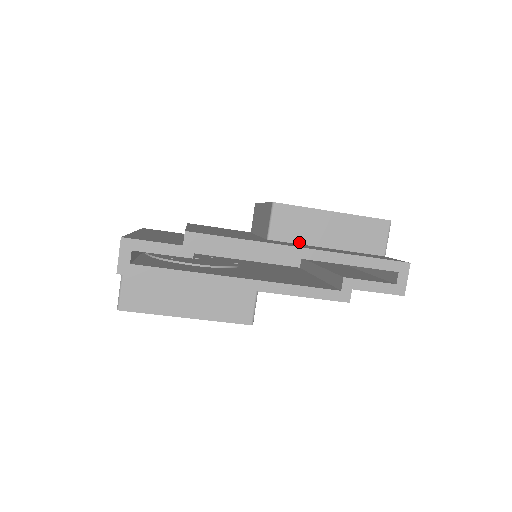
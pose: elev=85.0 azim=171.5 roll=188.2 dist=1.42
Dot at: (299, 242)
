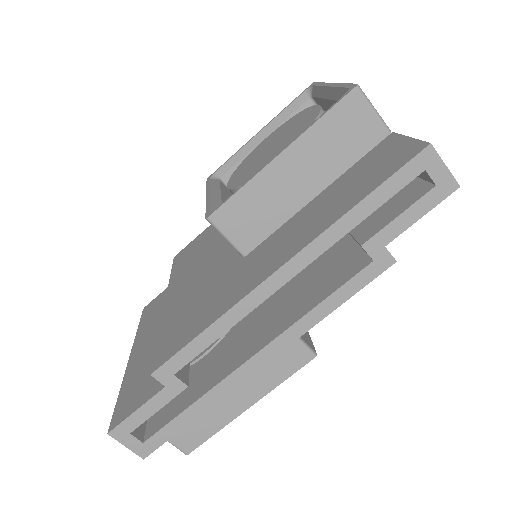
Dot at: (278, 225)
